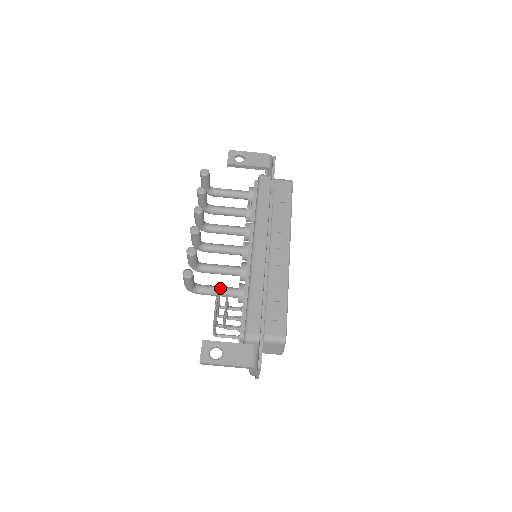
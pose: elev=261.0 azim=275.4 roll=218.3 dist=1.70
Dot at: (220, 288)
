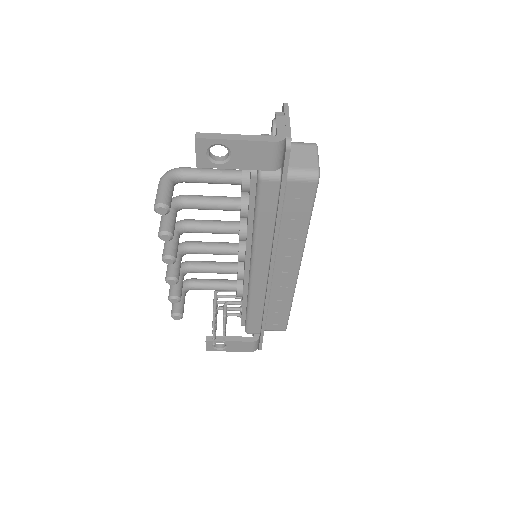
Dot at: (215, 289)
